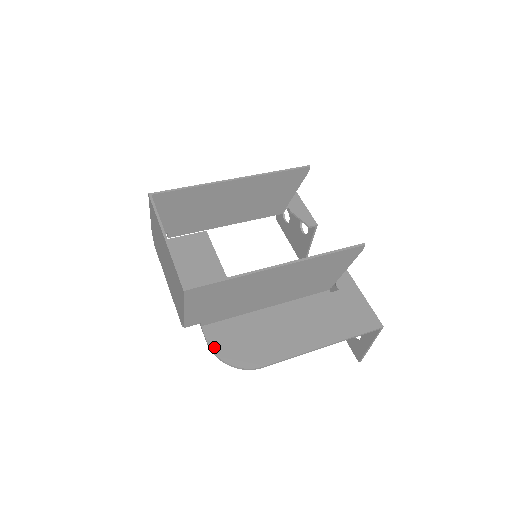
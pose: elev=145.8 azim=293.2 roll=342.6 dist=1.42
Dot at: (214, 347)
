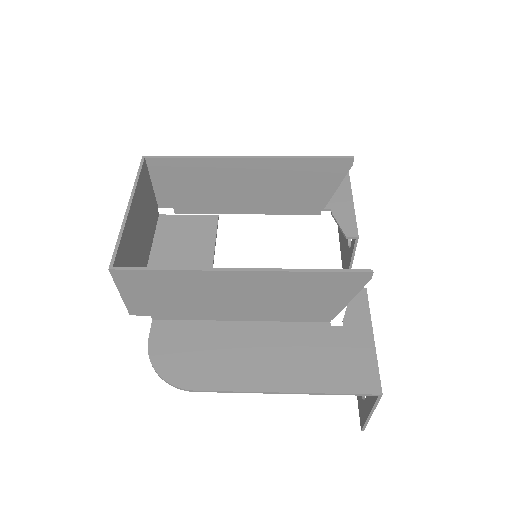
Dot at: (152, 348)
